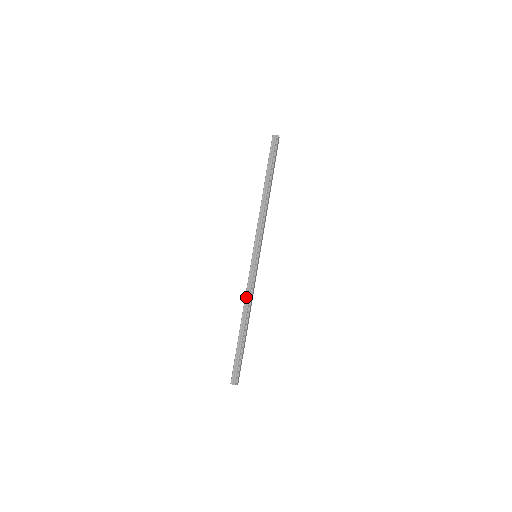
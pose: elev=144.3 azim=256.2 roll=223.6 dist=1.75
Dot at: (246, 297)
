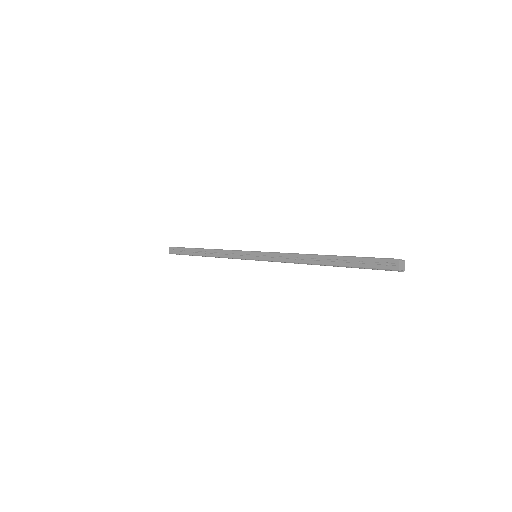
Dot at: (293, 253)
